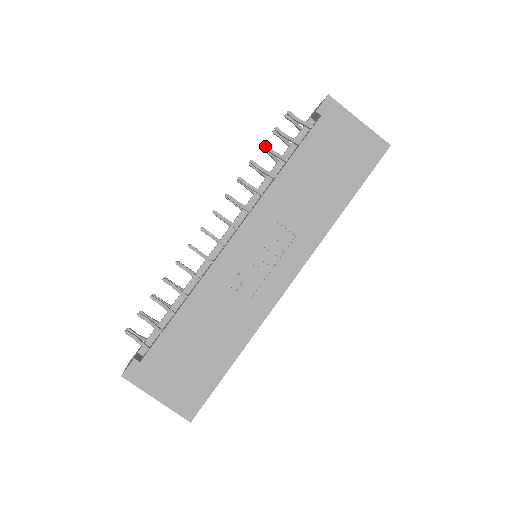
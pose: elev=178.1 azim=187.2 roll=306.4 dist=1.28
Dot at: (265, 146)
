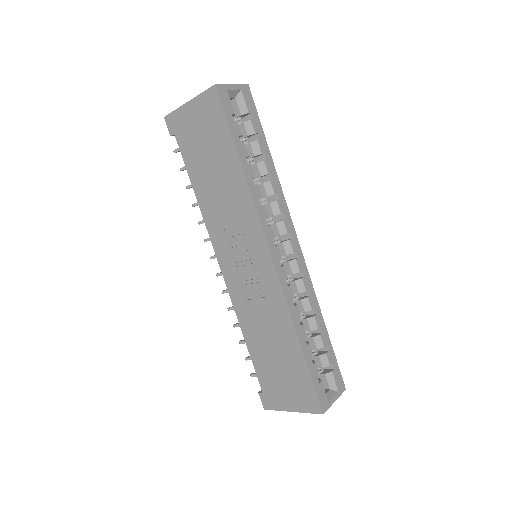
Dot at: (187, 188)
